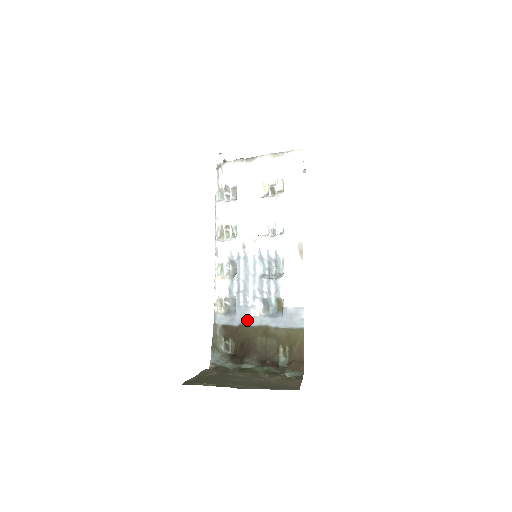
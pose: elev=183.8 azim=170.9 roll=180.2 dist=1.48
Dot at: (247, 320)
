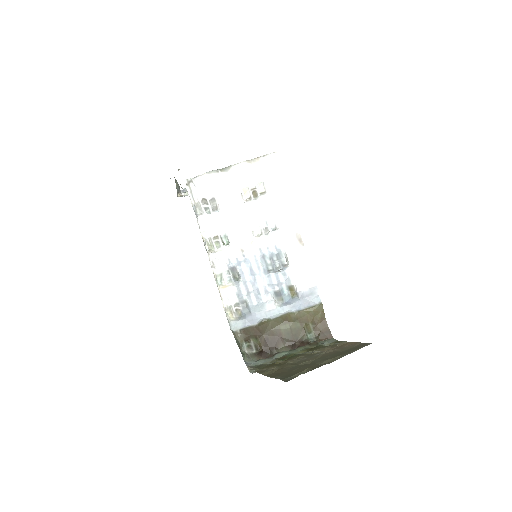
Dot at: (265, 316)
